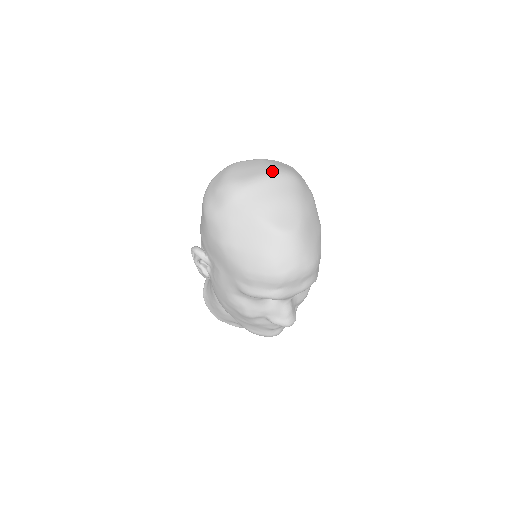
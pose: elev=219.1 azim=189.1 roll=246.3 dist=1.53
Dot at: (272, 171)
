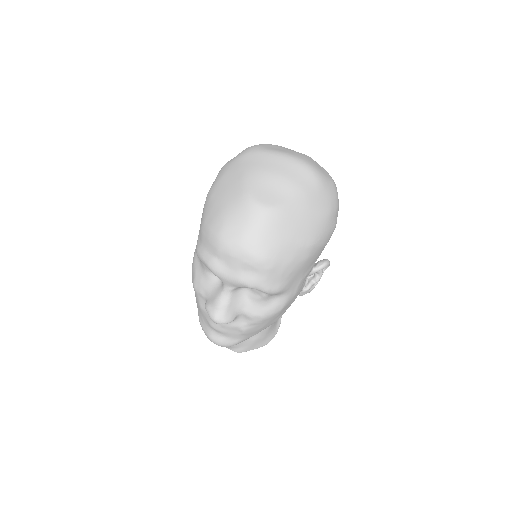
Dot at: (297, 156)
